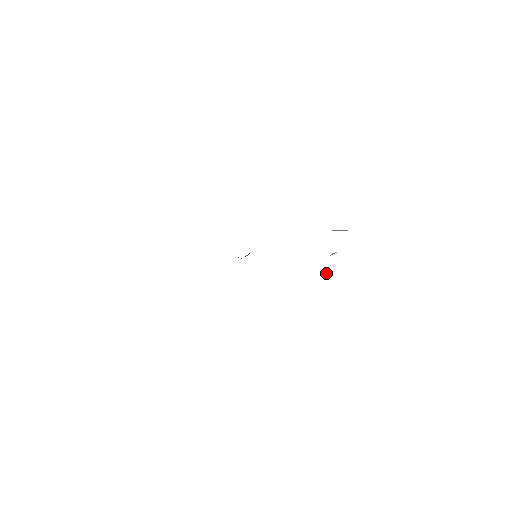
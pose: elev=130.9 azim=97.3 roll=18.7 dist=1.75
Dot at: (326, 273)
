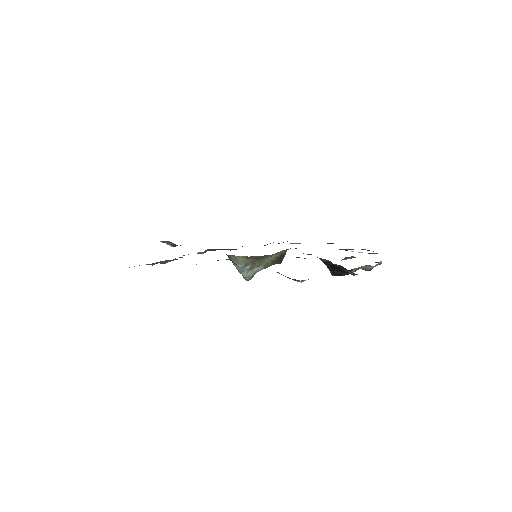
Dot at: (332, 267)
